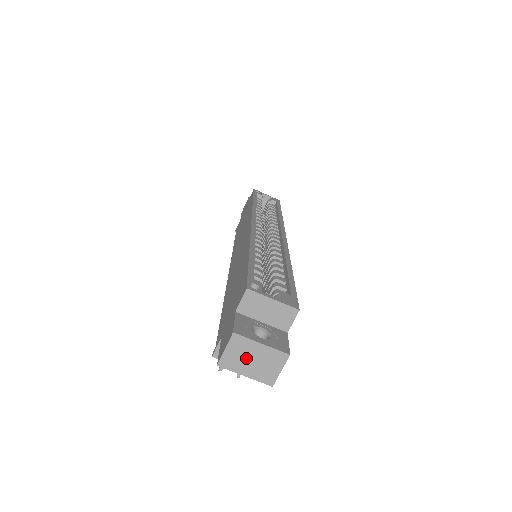
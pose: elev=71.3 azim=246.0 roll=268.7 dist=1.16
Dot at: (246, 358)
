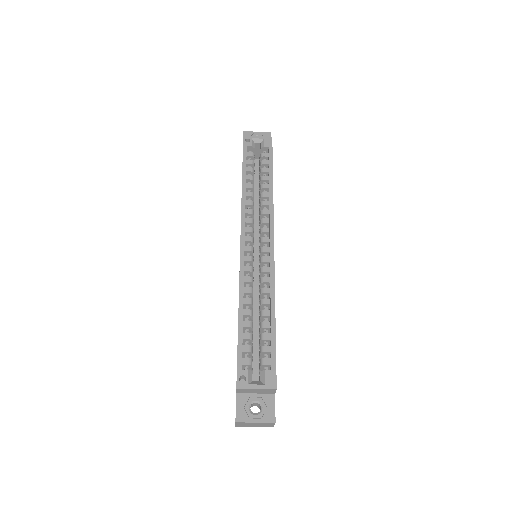
Dot at: (250, 425)
